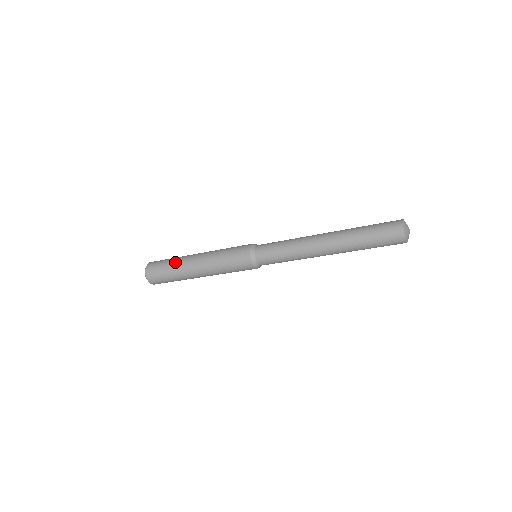
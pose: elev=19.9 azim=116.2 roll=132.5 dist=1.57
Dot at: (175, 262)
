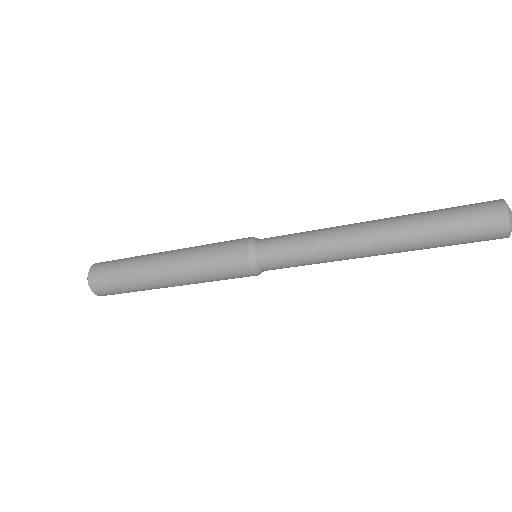
Dot at: (132, 277)
